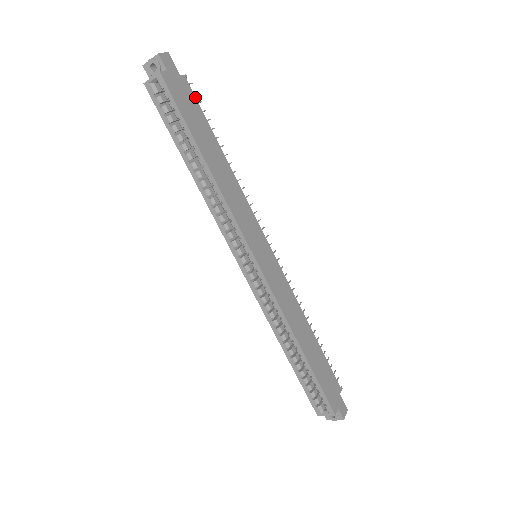
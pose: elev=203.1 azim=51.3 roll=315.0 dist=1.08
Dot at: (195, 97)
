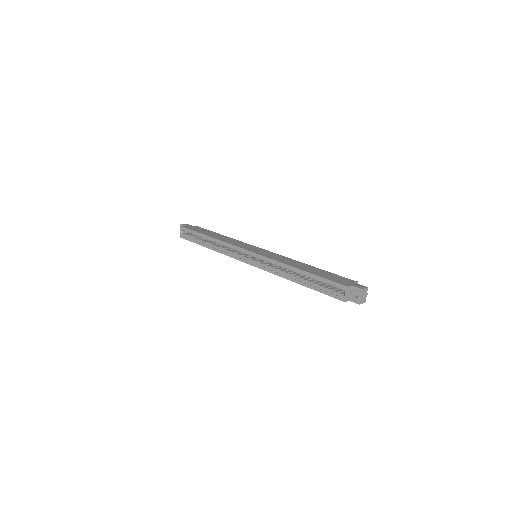
Dot at: (203, 228)
